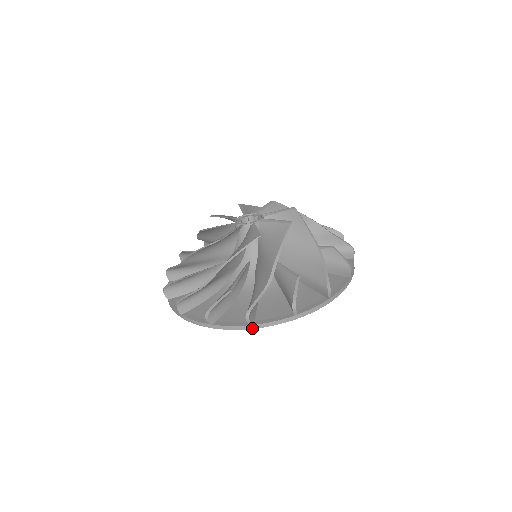
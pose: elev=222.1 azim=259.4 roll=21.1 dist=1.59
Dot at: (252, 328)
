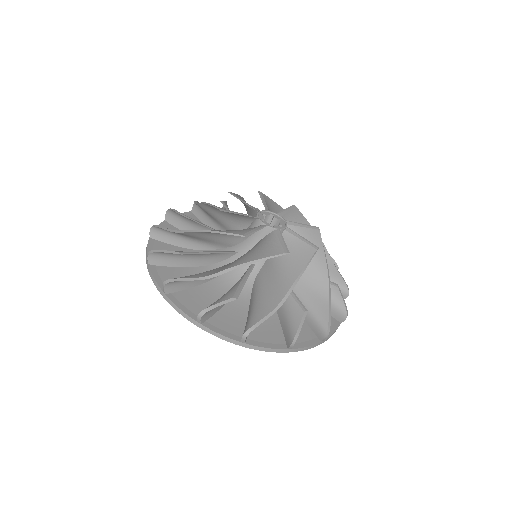
Dot at: (242, 346)
